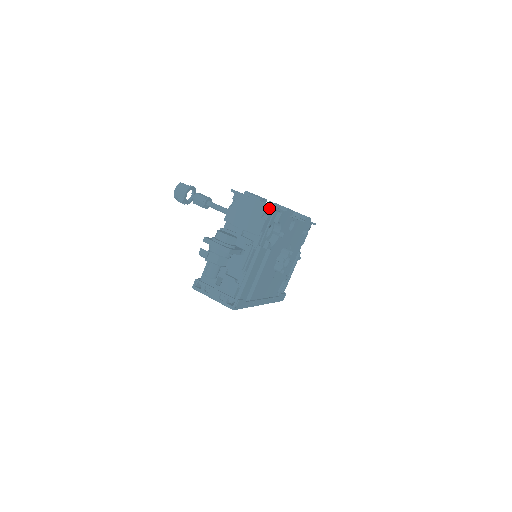
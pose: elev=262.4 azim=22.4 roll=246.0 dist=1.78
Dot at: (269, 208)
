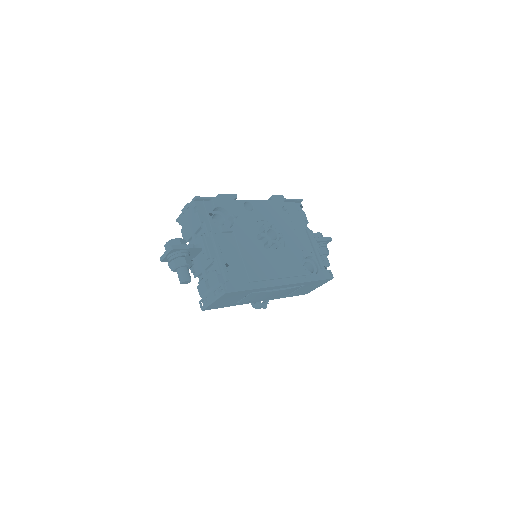
Dot at: (193, 202)
